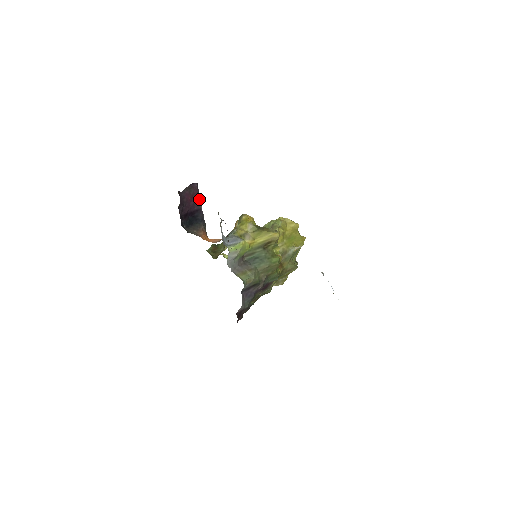
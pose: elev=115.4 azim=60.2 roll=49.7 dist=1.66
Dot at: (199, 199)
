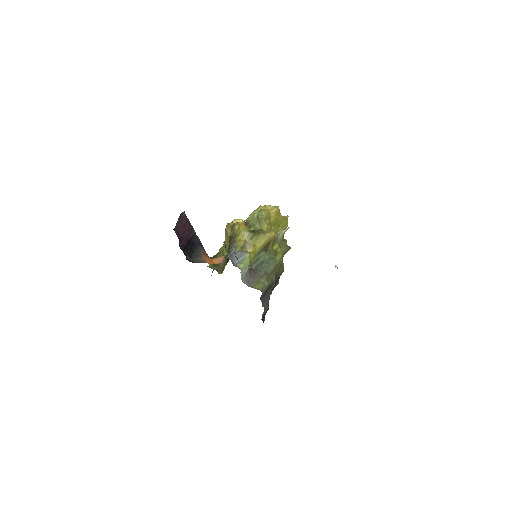
Dot at: (190, 225)
